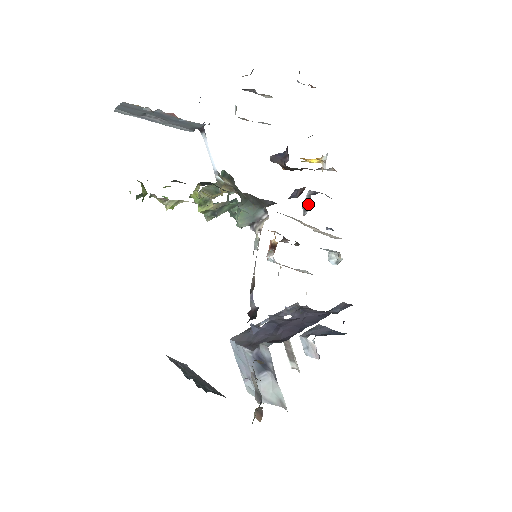
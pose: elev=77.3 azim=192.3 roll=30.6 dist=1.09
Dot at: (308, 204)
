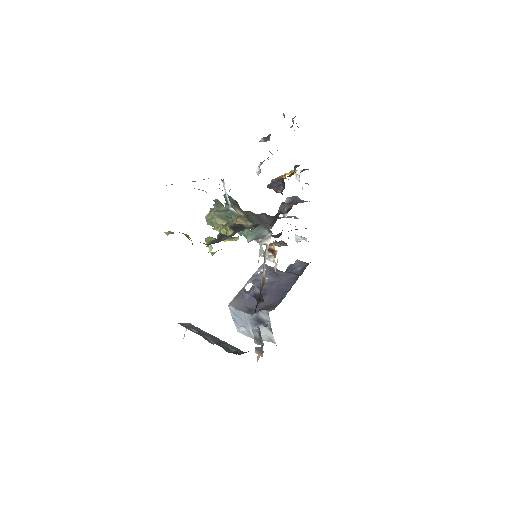
Dot at: occluded
